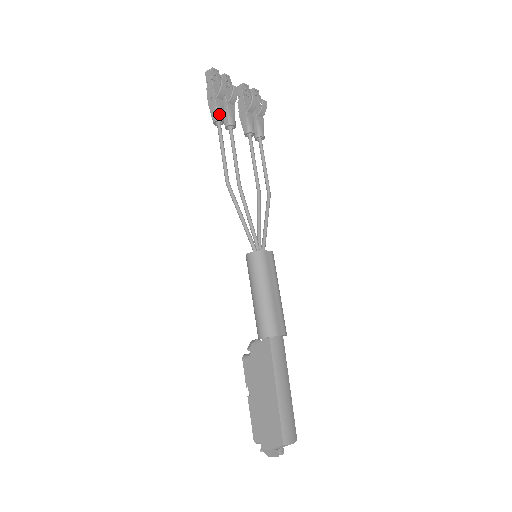
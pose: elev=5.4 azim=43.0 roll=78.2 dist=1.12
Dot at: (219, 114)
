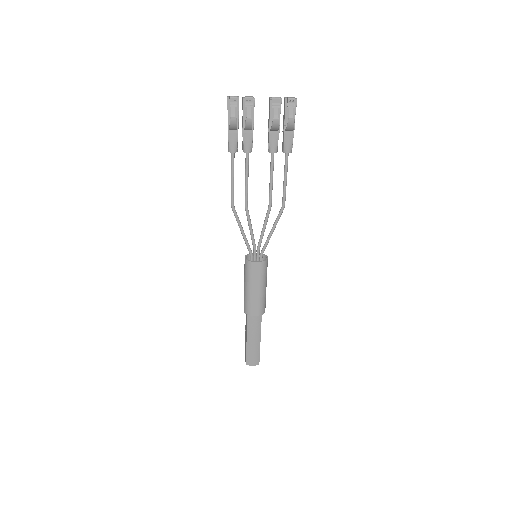
Dot at: (230, 147)
